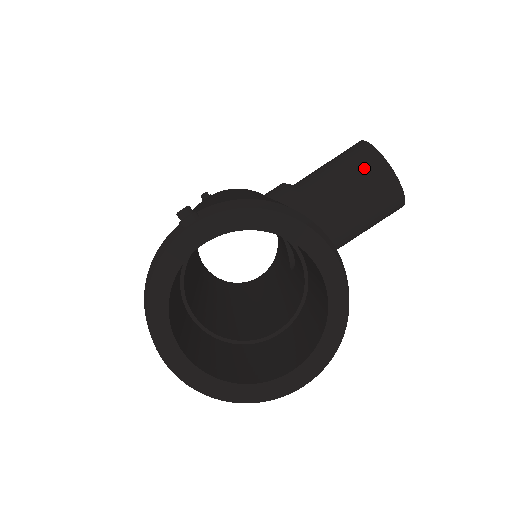
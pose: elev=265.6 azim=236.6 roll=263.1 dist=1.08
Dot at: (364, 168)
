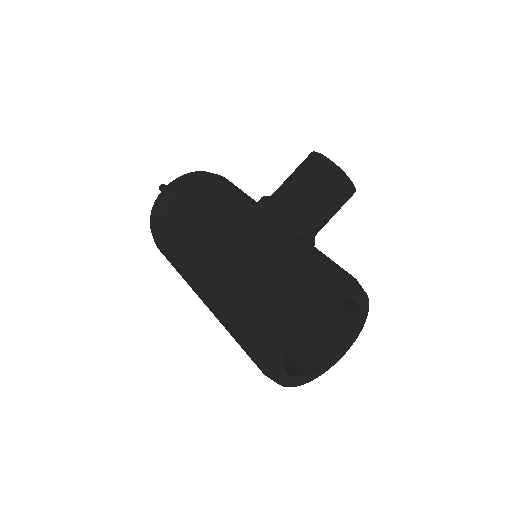
Dot at: (335, 186)
